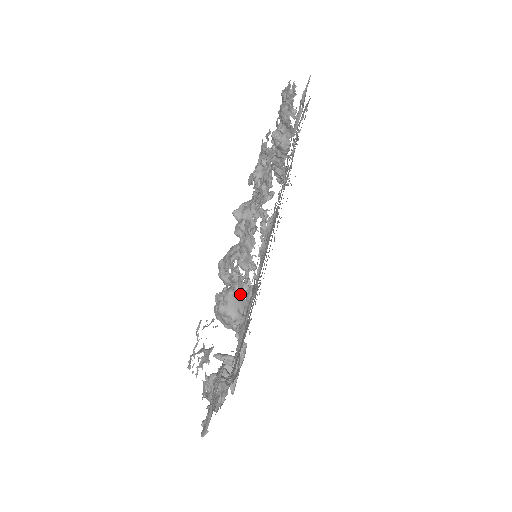
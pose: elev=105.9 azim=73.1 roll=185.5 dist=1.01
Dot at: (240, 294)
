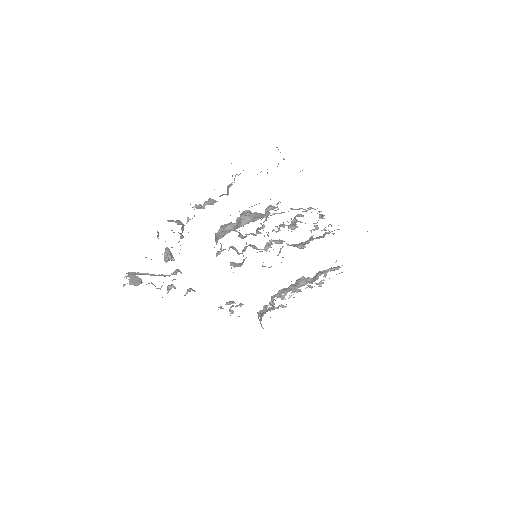
Dot at: occluded
